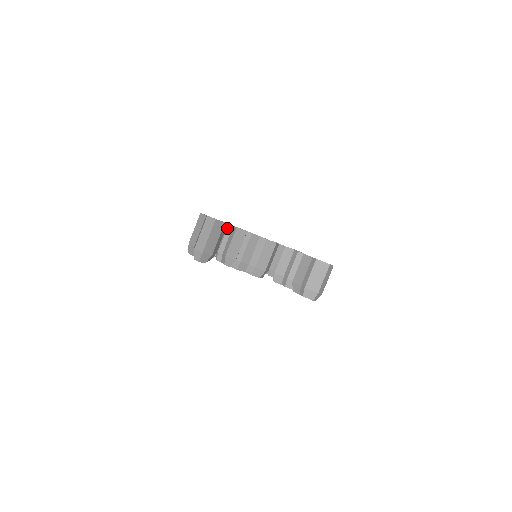
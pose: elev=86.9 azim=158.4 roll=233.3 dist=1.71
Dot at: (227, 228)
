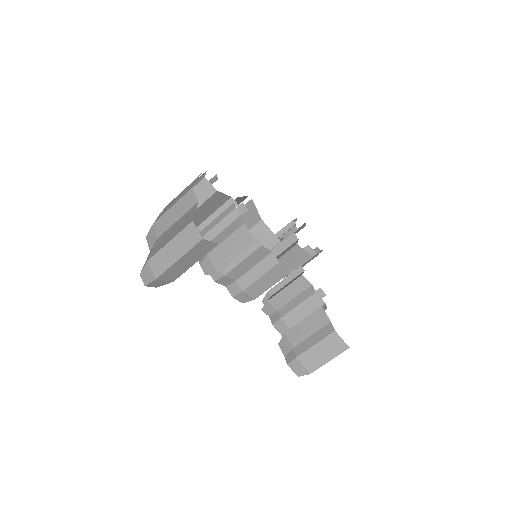
Dot at: (230, 212)
